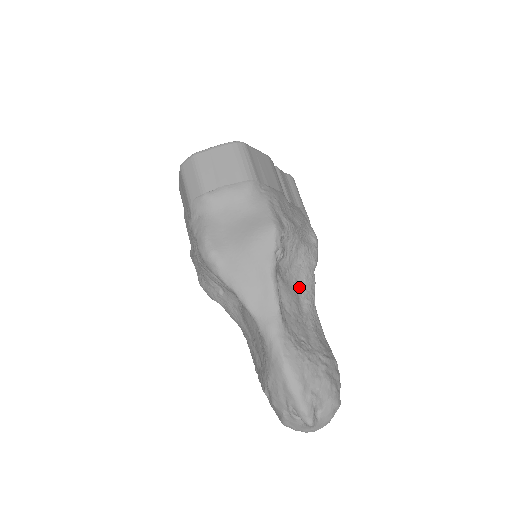
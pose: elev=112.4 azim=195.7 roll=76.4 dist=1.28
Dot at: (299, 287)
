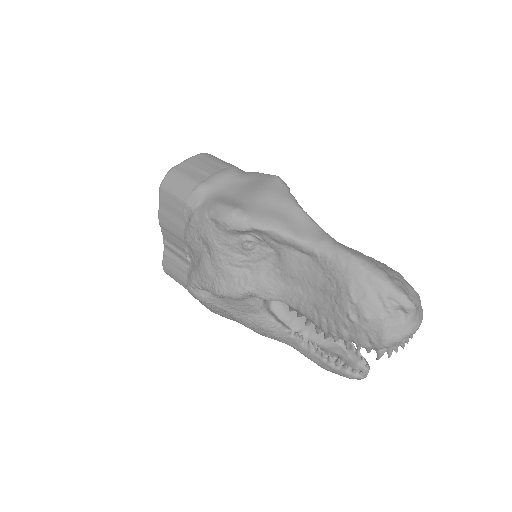
Dot at: occluded
